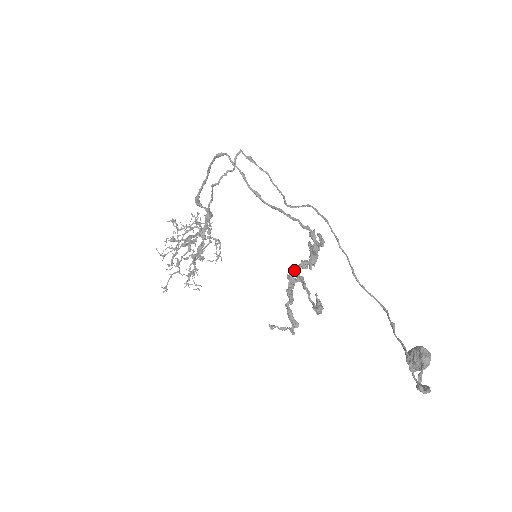
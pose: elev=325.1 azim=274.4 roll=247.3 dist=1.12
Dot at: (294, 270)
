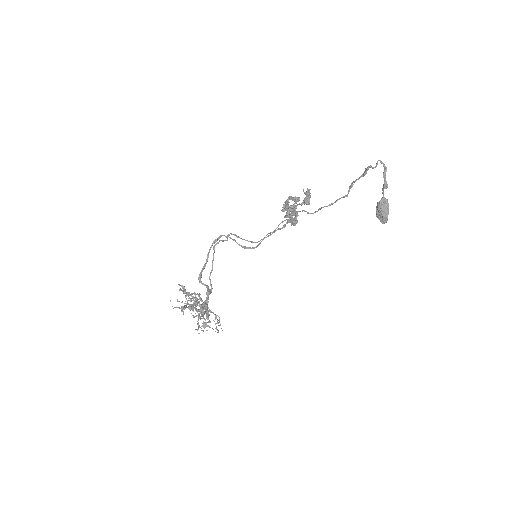
Dot at: (285, 215)
